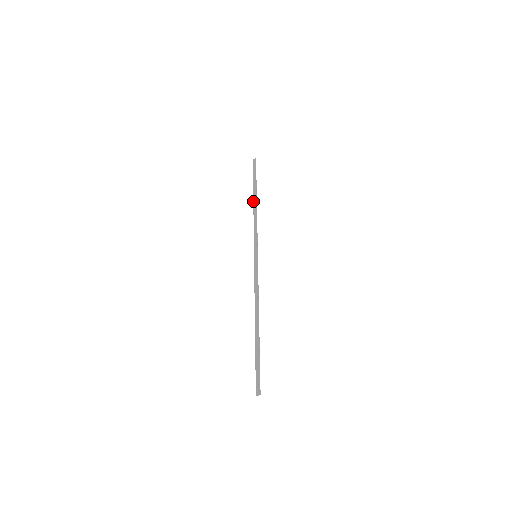
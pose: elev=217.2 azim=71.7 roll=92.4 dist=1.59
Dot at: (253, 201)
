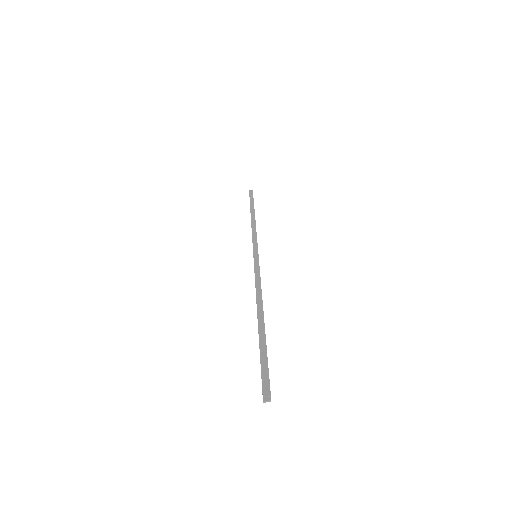
Dot at: occluded
